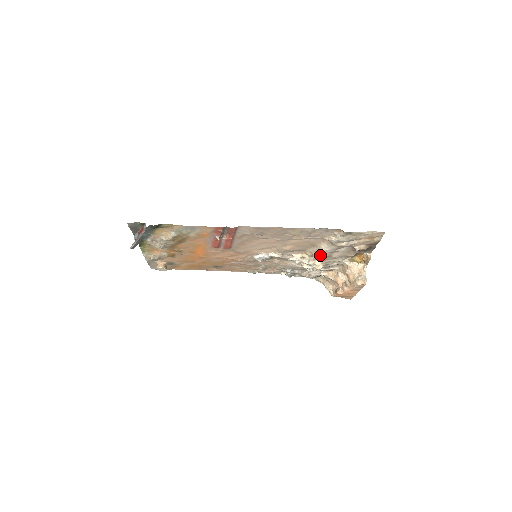
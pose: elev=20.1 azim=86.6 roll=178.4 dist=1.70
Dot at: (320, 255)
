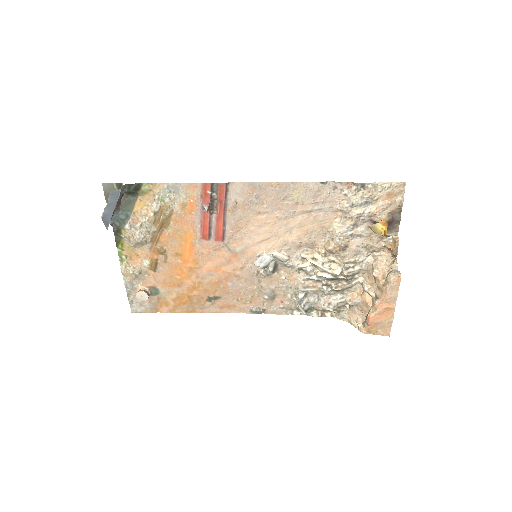
Dot at: (335, 246)
